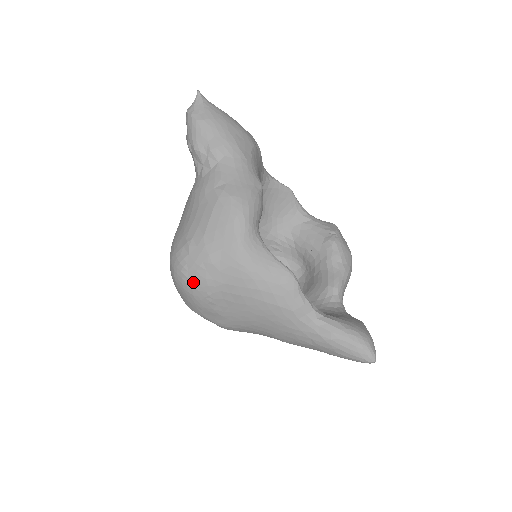
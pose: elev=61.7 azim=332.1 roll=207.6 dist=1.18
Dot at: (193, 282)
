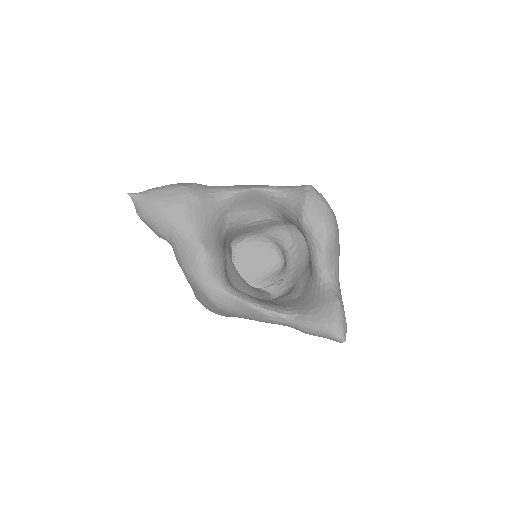
Dot at: occluded
